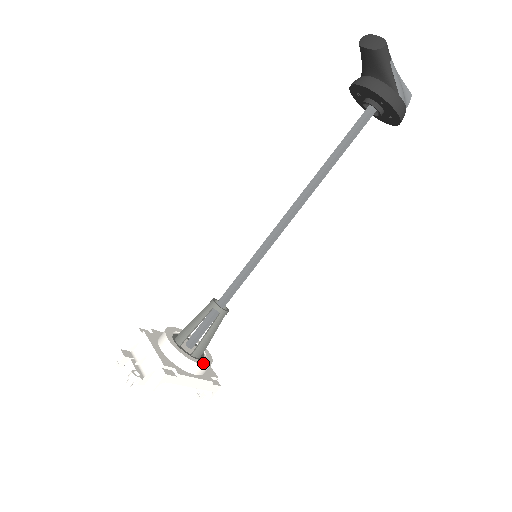
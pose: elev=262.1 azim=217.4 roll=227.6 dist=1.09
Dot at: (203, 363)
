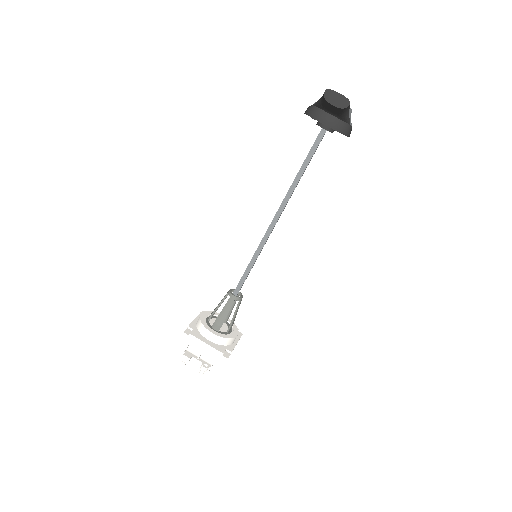
Dot at: (236, 333)
